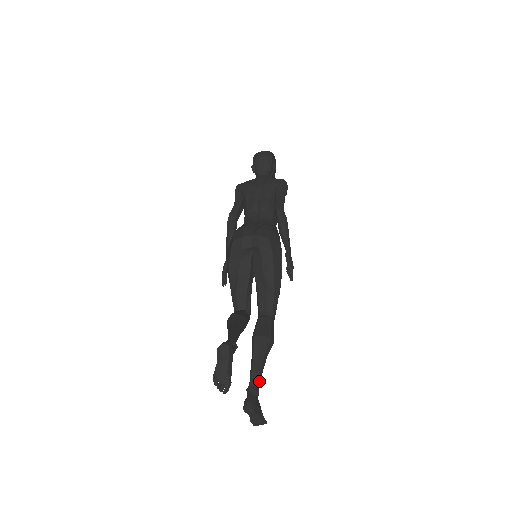
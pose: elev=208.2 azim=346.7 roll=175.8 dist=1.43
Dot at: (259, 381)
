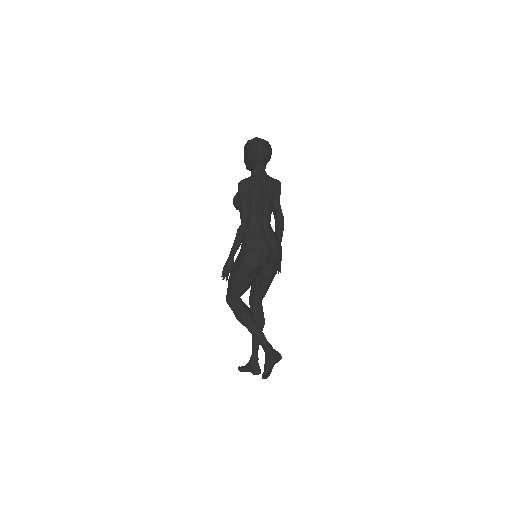
Dot at: occluded
